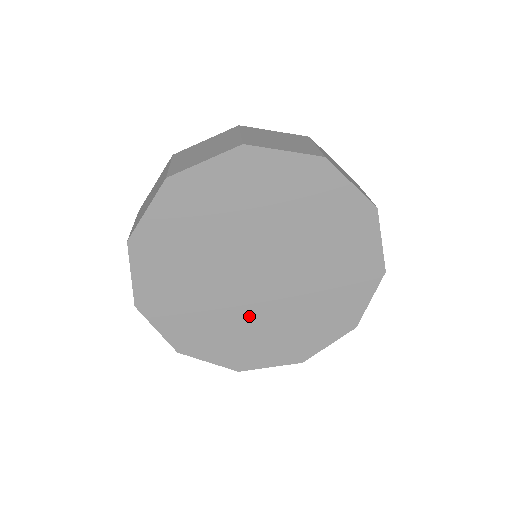
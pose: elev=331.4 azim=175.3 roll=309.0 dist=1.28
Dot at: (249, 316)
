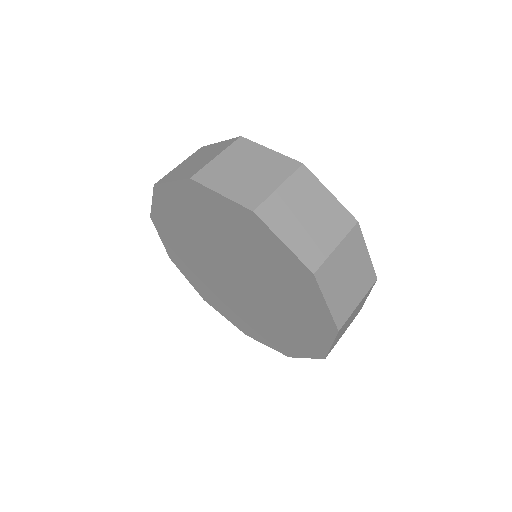
Dot at: (258, 312)
